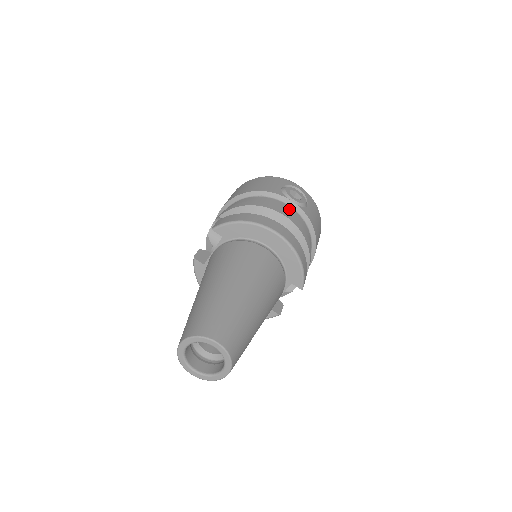
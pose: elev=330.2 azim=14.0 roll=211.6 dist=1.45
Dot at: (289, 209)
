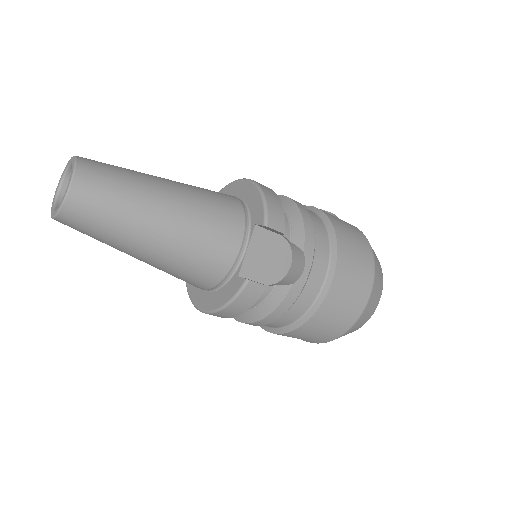
Dot at: occluded
